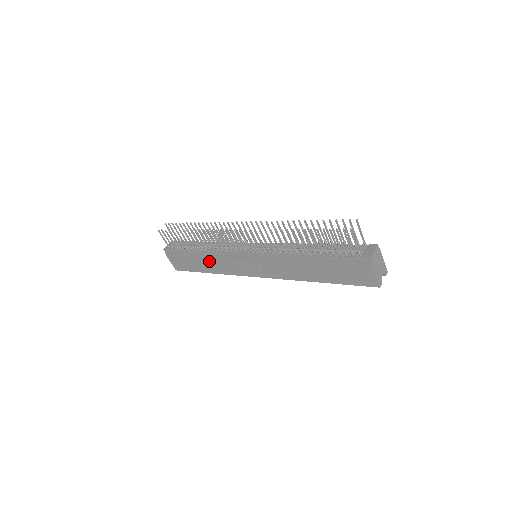
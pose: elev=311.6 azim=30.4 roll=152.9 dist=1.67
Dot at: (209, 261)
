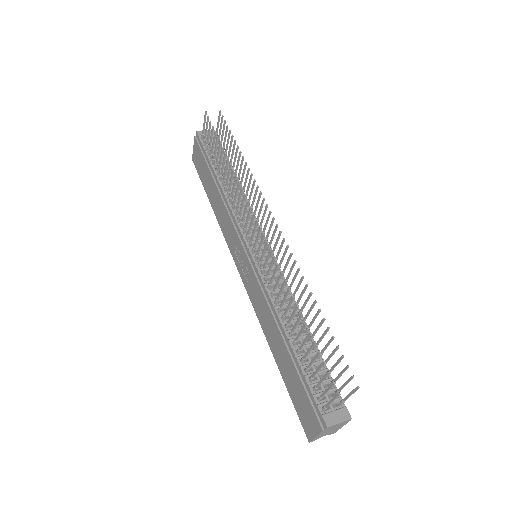
Dot at: (218, 200)
